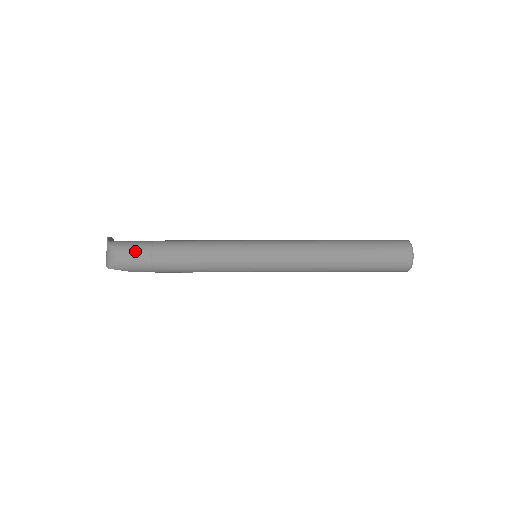
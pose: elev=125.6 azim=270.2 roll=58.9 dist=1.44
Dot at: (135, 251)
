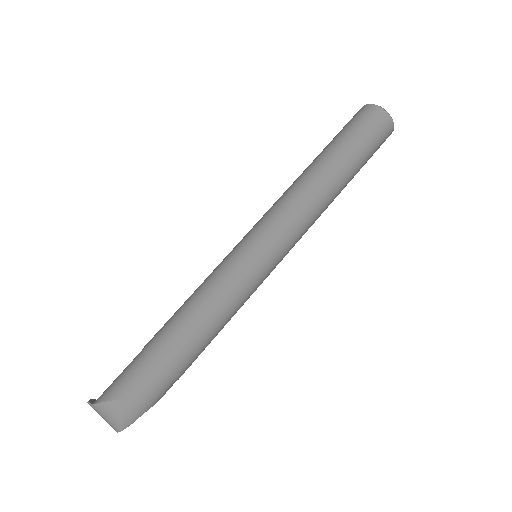
Dot at: (133, 378)
